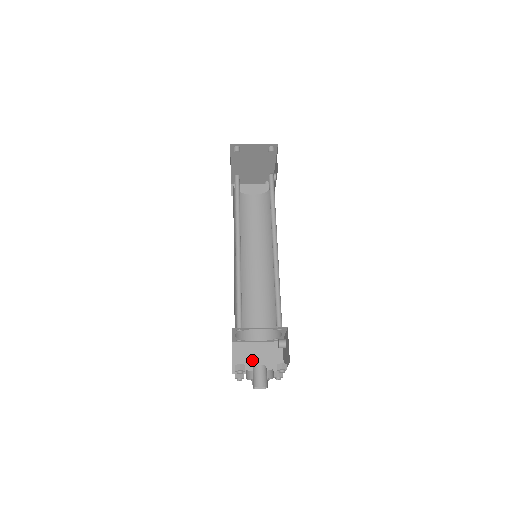
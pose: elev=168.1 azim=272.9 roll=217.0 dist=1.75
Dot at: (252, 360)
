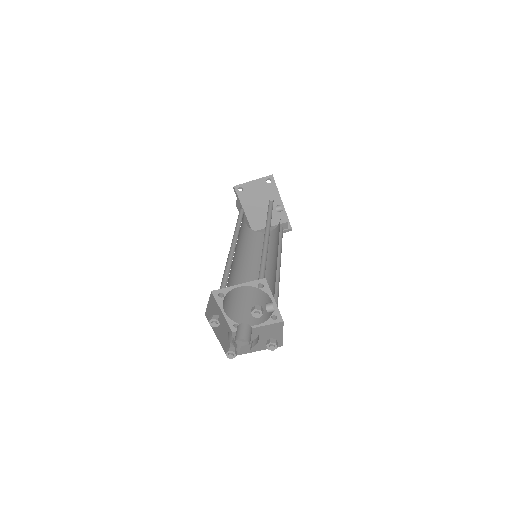
Dot at: occluded
